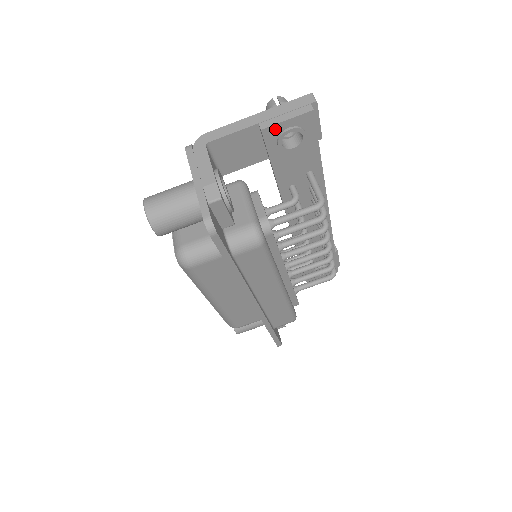
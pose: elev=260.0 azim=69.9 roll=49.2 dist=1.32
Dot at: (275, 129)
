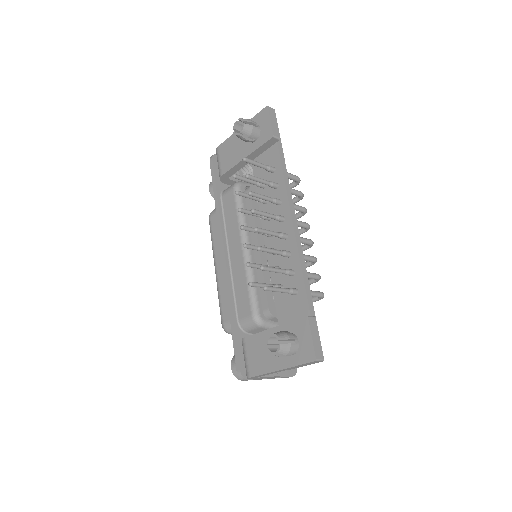
Dot at: occluded
